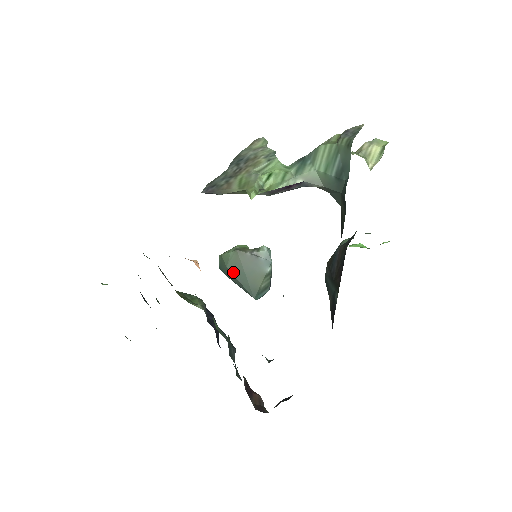
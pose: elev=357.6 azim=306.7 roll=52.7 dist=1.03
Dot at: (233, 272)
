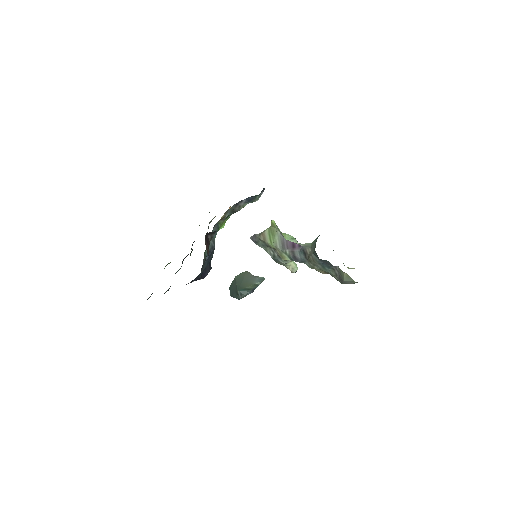
Dot at: (237, 279)
